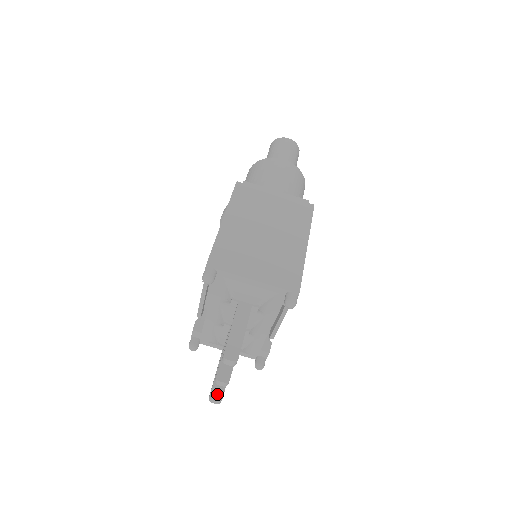
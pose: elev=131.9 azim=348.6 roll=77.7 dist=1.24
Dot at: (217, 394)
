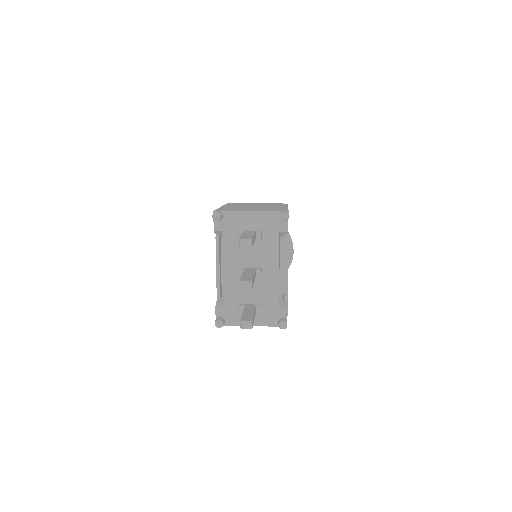
Dot at: (247, 319)
